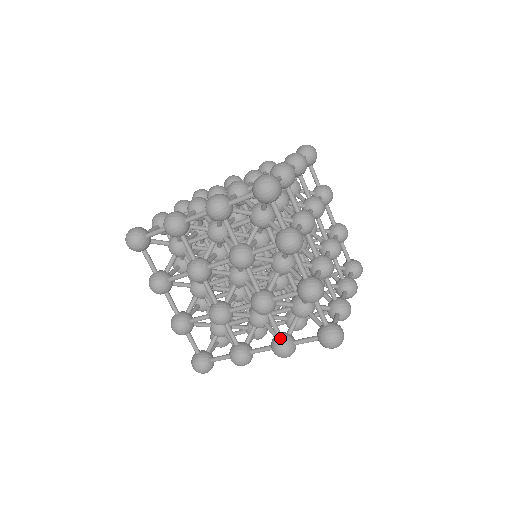
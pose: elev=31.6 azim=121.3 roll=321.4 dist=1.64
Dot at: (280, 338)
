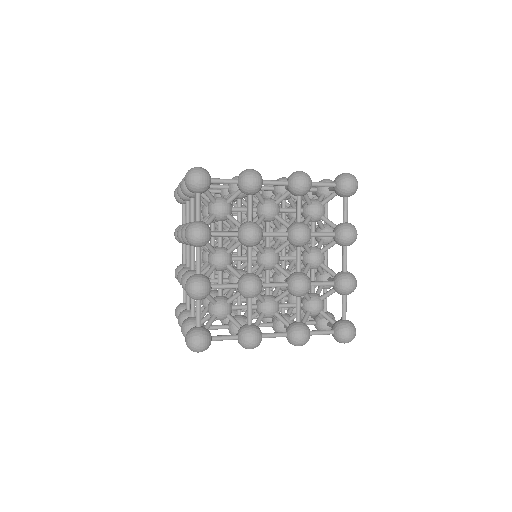
Dot at: (302, 324)
